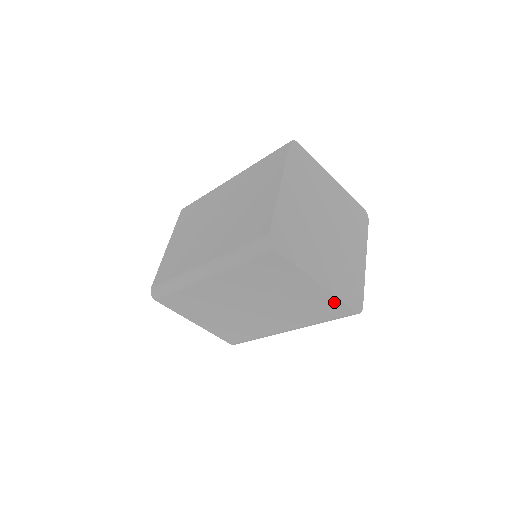
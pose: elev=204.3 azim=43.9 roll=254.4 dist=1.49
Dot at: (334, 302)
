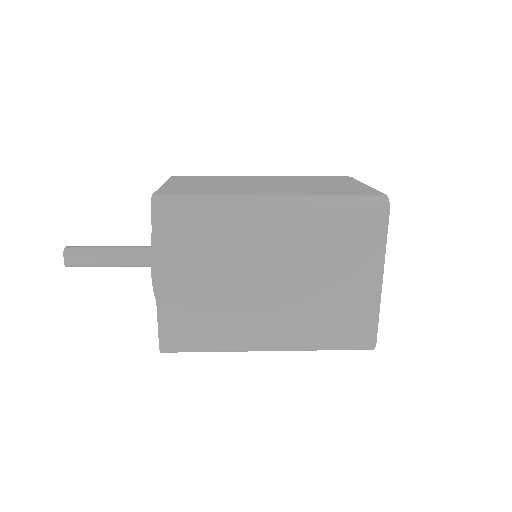
Dot at: occluded
